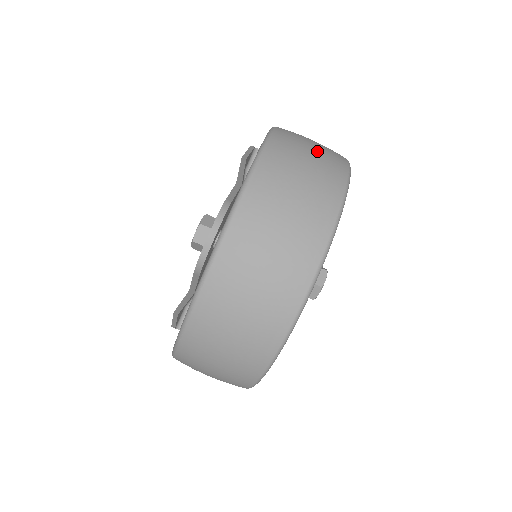
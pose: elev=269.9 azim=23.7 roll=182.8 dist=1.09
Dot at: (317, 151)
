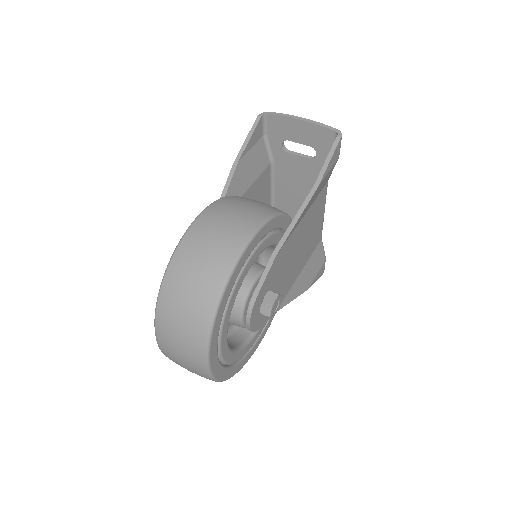
Dot at: (198, 277)
